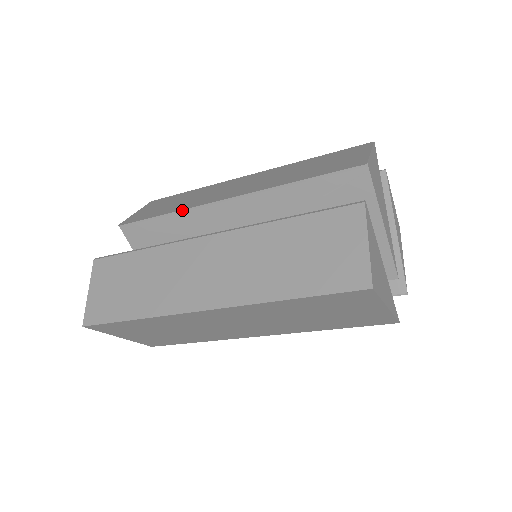
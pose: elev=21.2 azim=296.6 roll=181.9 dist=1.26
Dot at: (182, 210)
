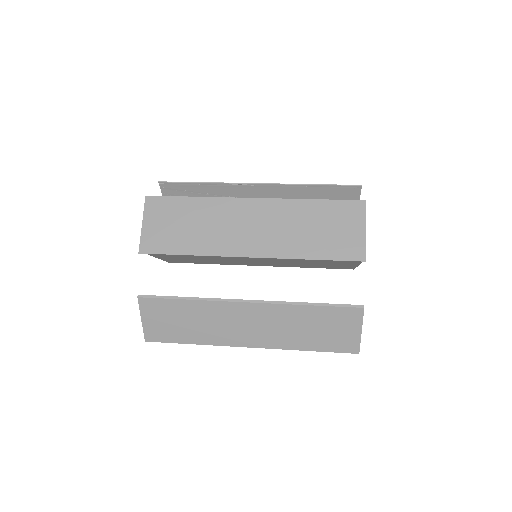
Dot at: (206, 253)
